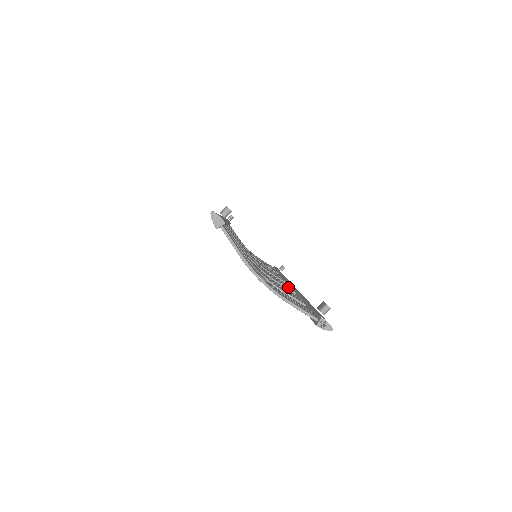
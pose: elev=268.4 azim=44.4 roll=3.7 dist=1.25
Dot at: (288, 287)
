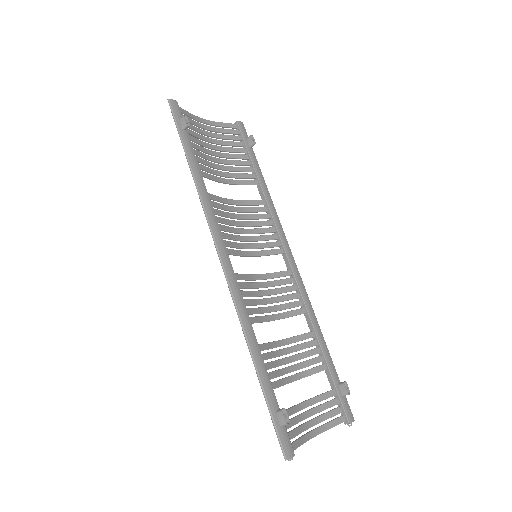
Dot at: (298, 304)
